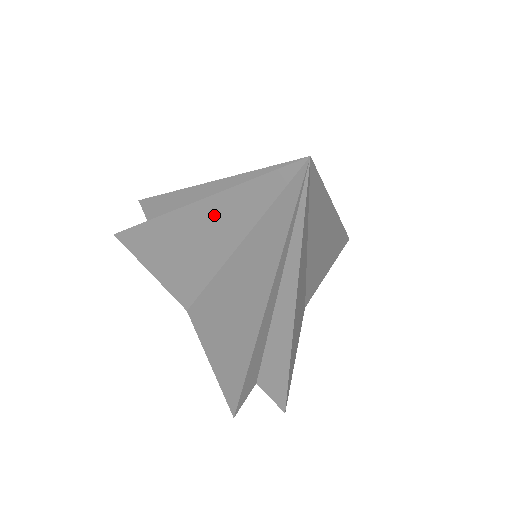
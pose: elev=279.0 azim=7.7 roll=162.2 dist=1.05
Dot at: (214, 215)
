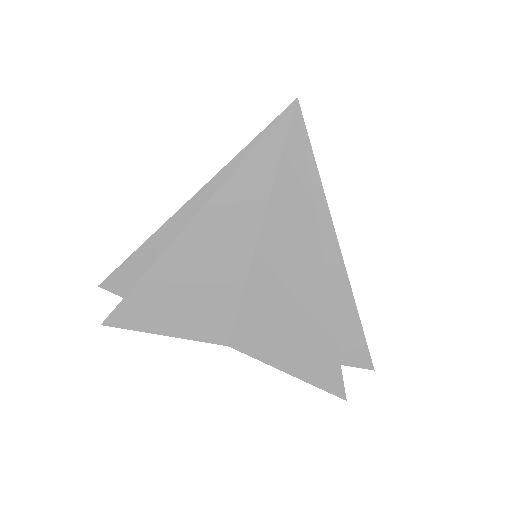
Dot at: (223, 214)
